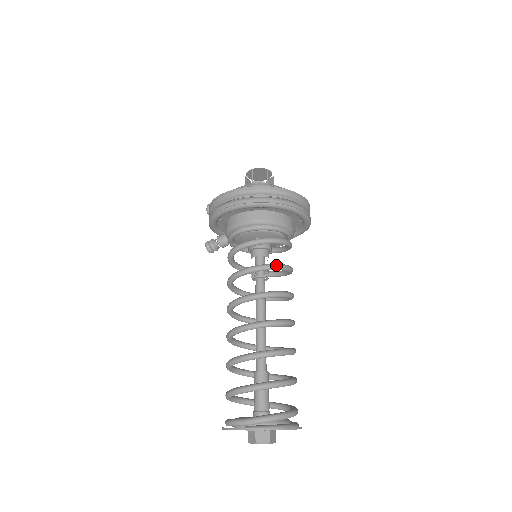
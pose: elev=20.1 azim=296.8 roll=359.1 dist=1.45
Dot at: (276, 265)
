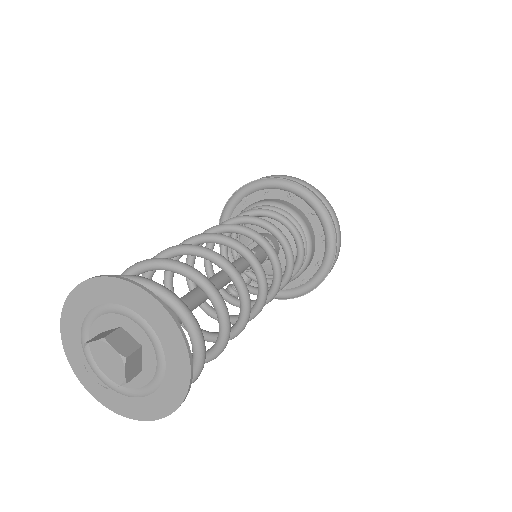
Dot at: (247, 215)
